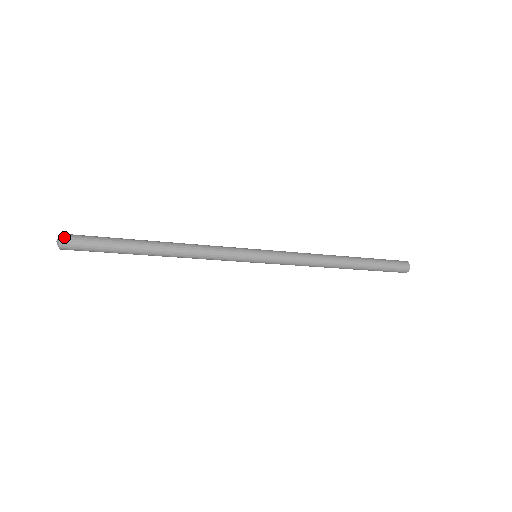
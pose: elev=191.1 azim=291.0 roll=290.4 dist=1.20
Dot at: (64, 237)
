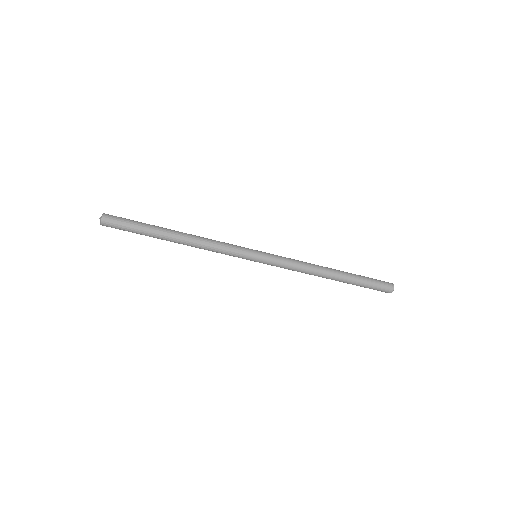
Dot at: occluded
